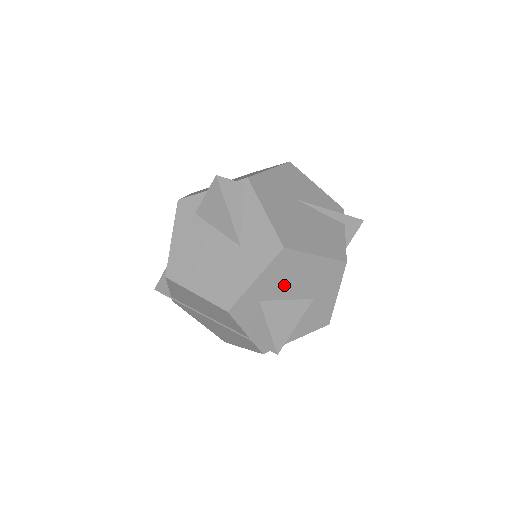
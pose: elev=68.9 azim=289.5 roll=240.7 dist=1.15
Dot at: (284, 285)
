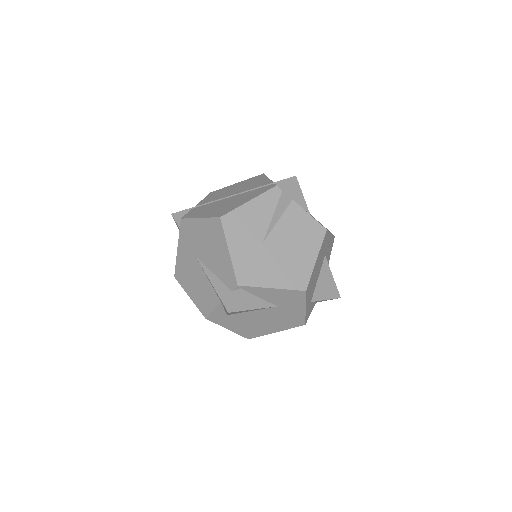
Dot at: (314, 284)
